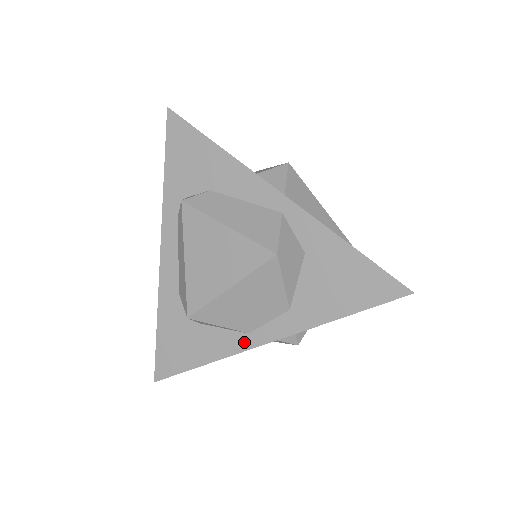
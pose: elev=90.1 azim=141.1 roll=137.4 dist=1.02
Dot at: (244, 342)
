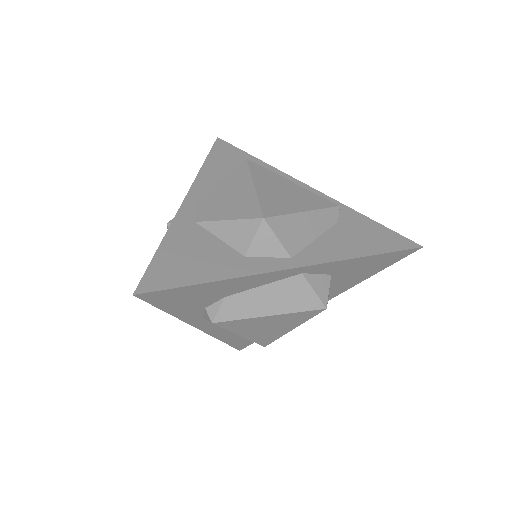
Dot at: occluded
